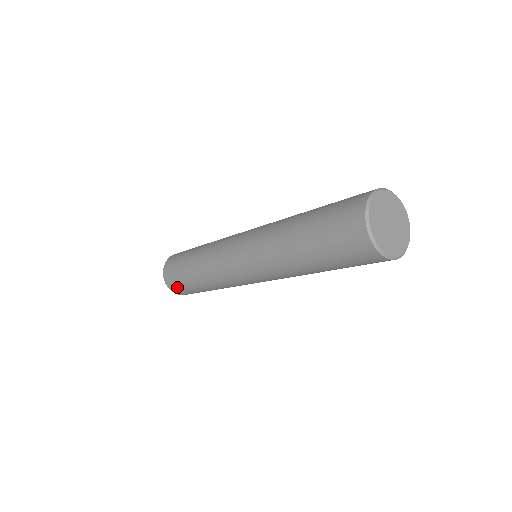
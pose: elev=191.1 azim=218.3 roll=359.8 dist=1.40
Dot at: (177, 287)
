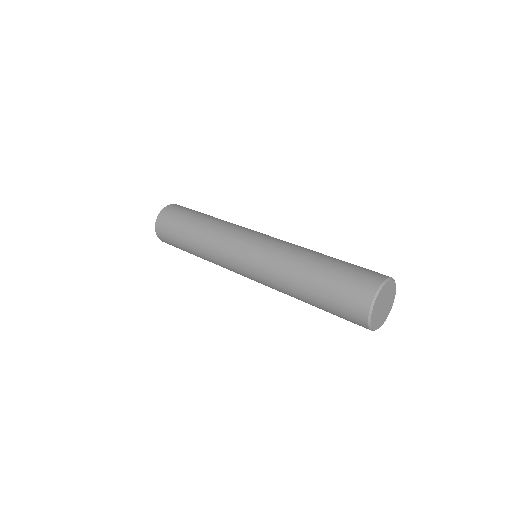
Dot at: (165, 233)
